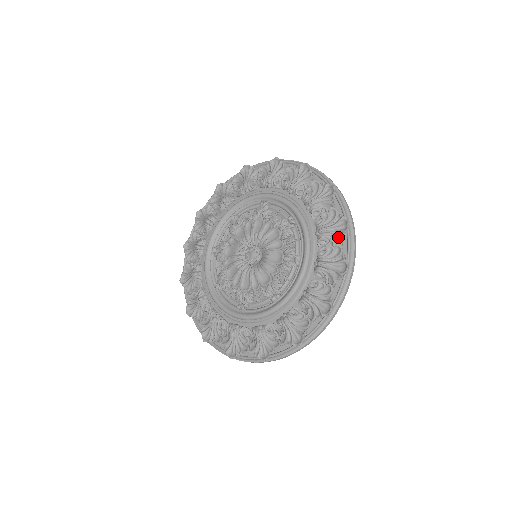
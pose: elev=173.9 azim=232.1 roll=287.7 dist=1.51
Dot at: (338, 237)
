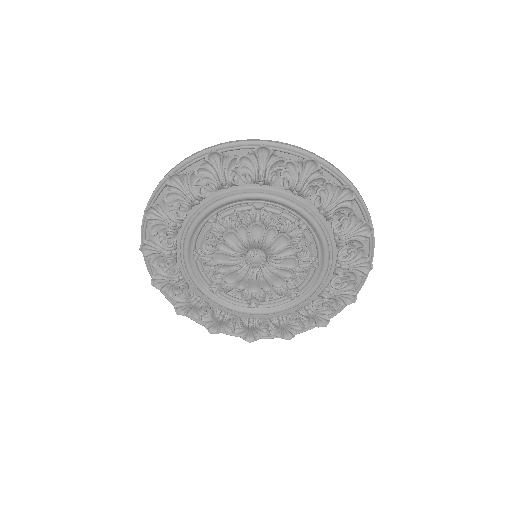
Dot at: (361, 241)
